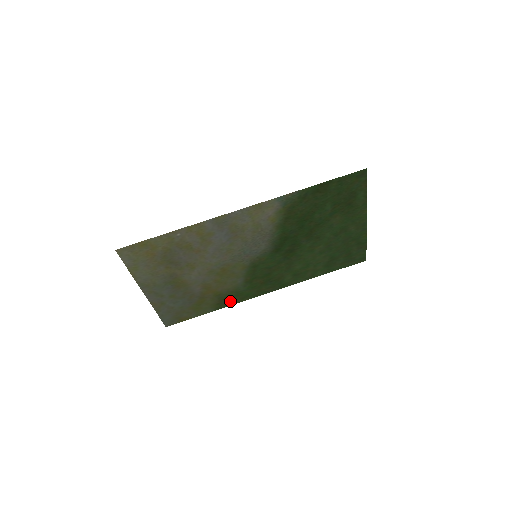
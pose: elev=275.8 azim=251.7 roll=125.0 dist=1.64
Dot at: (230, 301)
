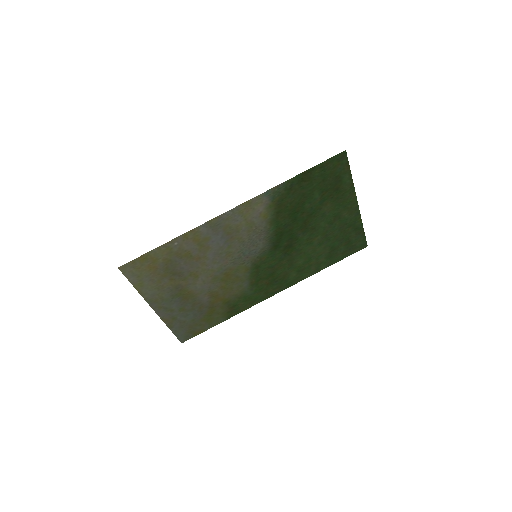
Dot at: (240, 307)
